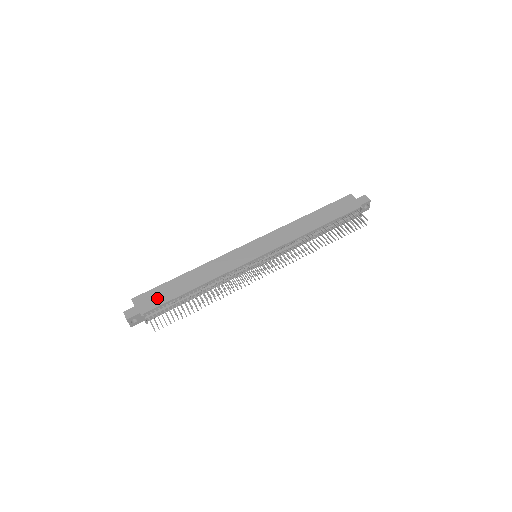
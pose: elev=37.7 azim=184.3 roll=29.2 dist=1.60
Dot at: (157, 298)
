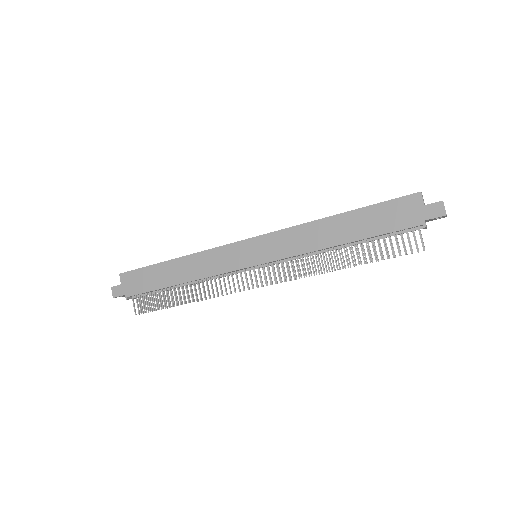
Dot at: (141, 283)
